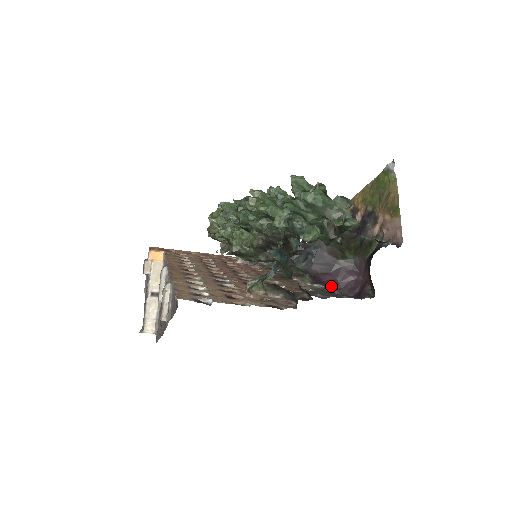
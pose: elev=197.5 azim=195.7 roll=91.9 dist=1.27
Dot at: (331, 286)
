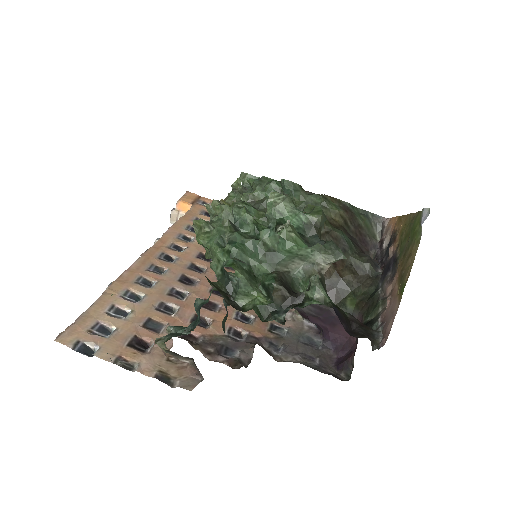
Dot at: (321, 330)
